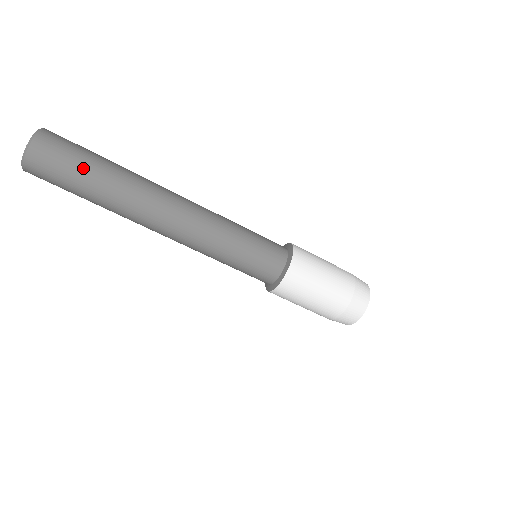
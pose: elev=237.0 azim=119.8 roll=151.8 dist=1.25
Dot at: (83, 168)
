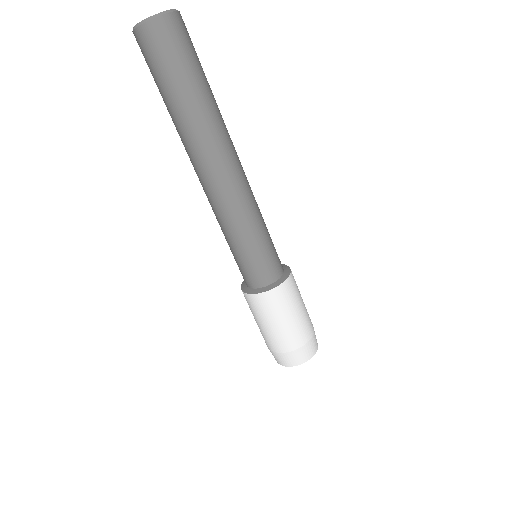
Dot at: (180, 77)
